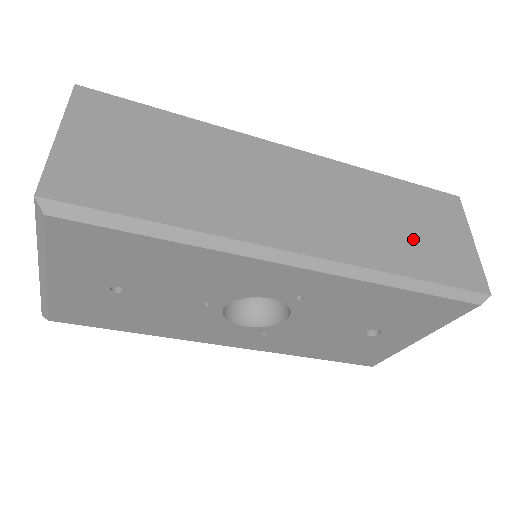
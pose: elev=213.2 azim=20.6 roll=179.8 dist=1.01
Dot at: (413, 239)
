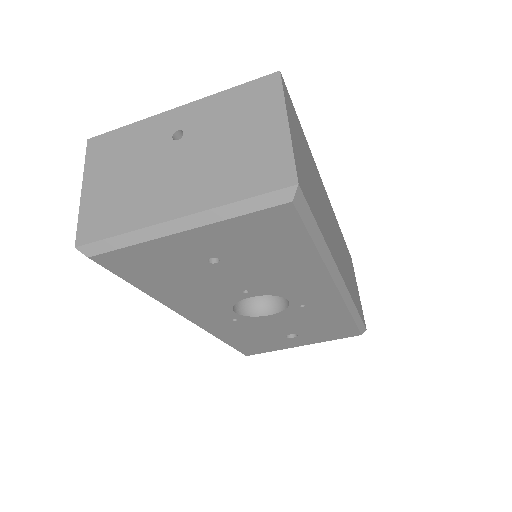
Dot at: (353, 284)
